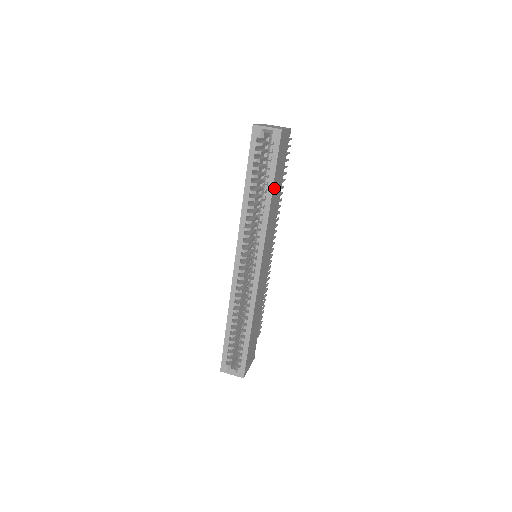
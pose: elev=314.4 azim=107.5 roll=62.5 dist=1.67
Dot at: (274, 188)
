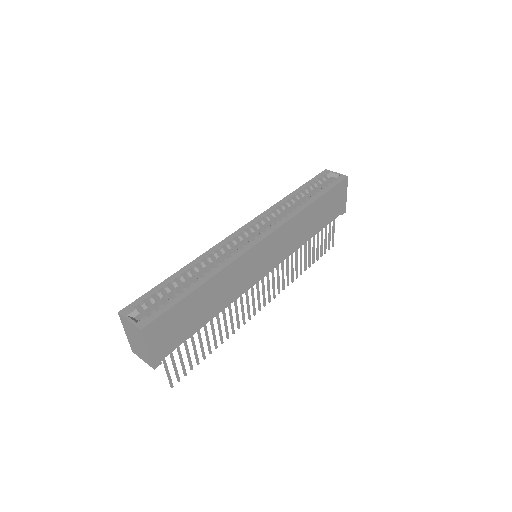
Dot at: (317, 206)
